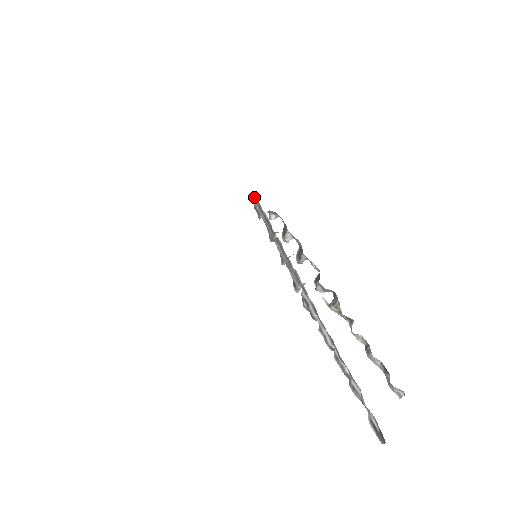
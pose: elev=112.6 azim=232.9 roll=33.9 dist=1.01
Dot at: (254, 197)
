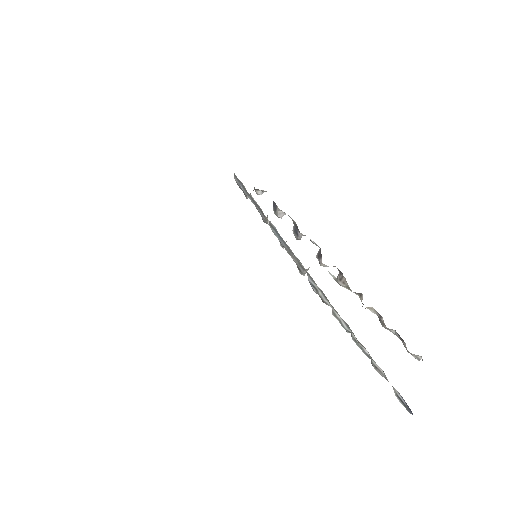
Dot at: (235, 177)
